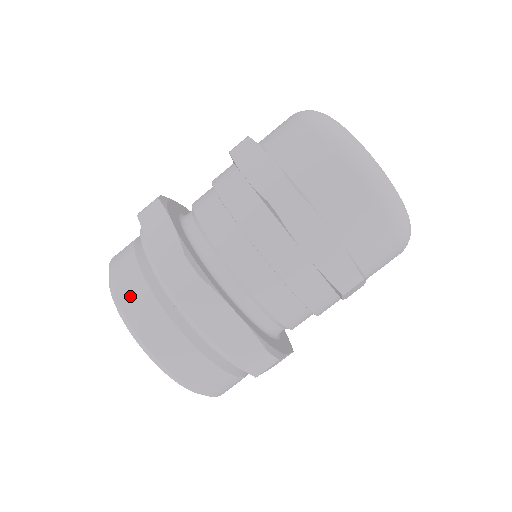
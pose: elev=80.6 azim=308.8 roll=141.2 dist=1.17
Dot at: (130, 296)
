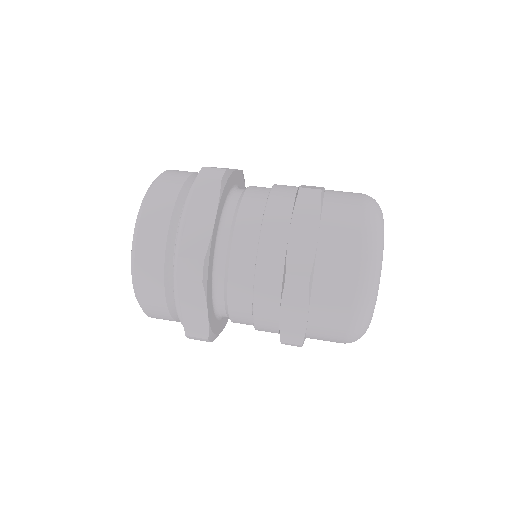
Dot at: occluded
